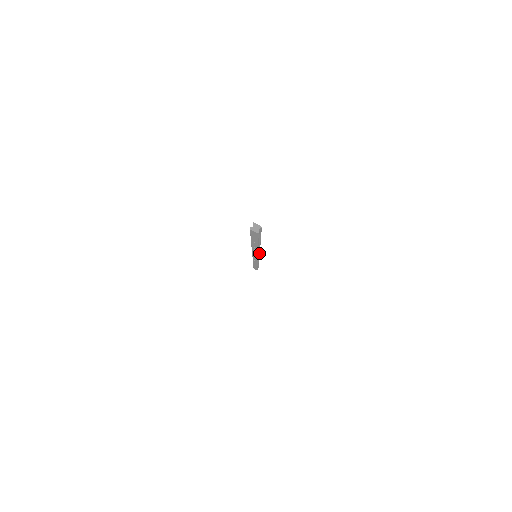
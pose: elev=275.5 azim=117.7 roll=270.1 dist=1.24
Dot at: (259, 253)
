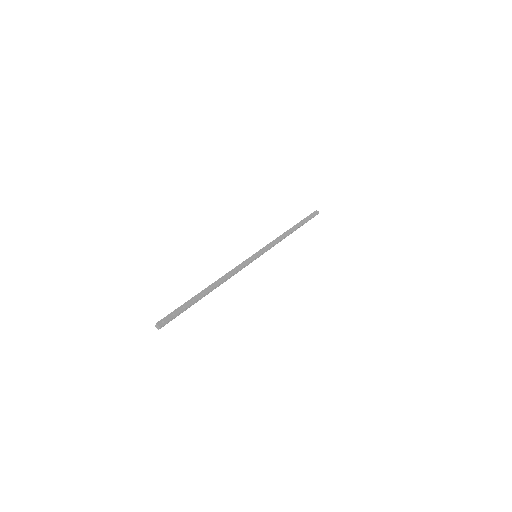
Dot at: (247, 264)
